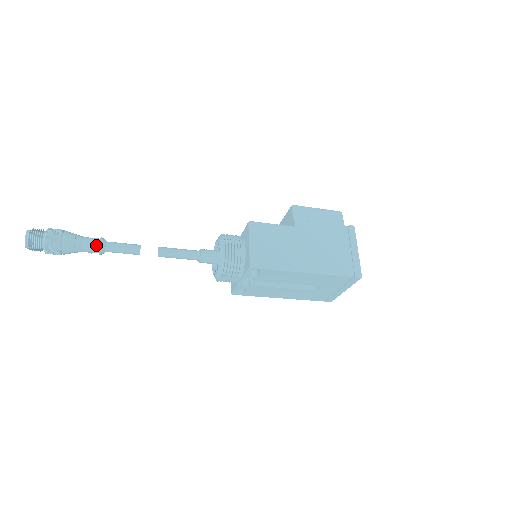
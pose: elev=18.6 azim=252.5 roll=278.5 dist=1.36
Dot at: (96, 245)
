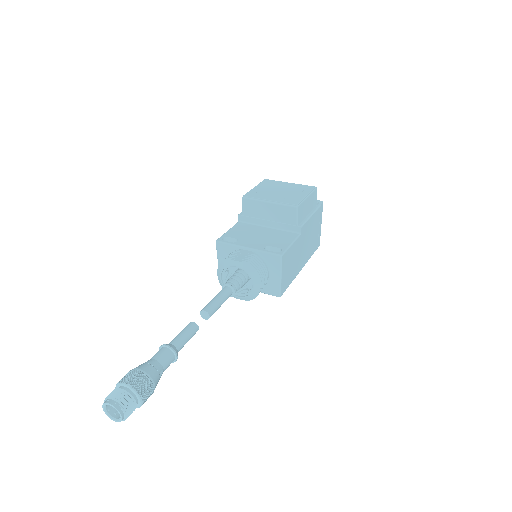
Dot at: (173, 362)
